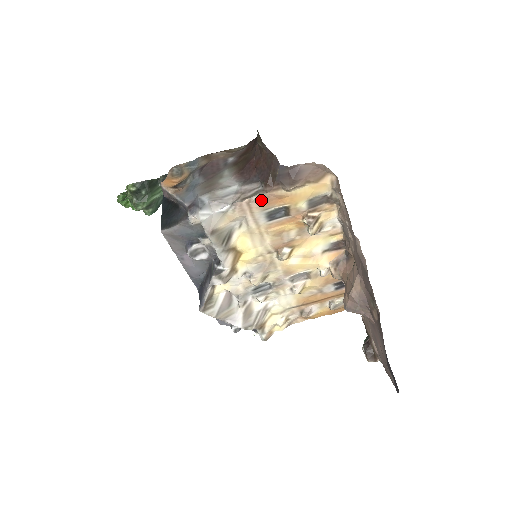
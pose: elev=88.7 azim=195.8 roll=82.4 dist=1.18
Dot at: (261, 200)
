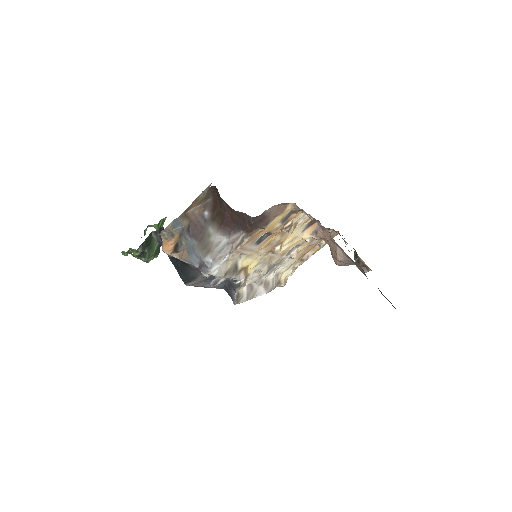
Dot at: (249, 241)
